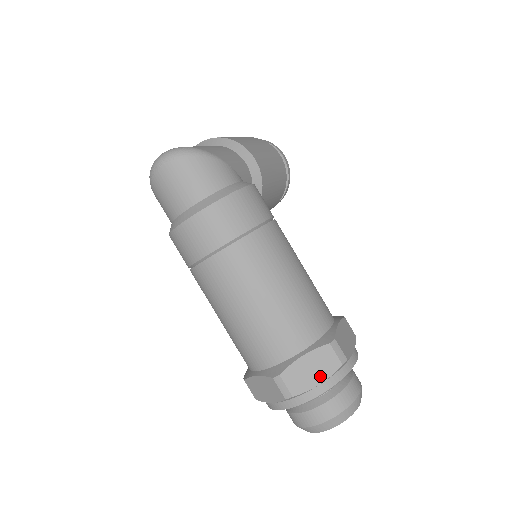
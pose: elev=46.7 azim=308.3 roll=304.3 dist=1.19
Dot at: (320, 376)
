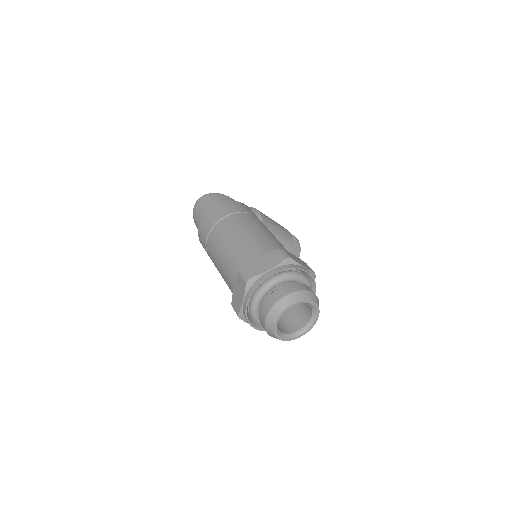
Dot at: (270, 266)
